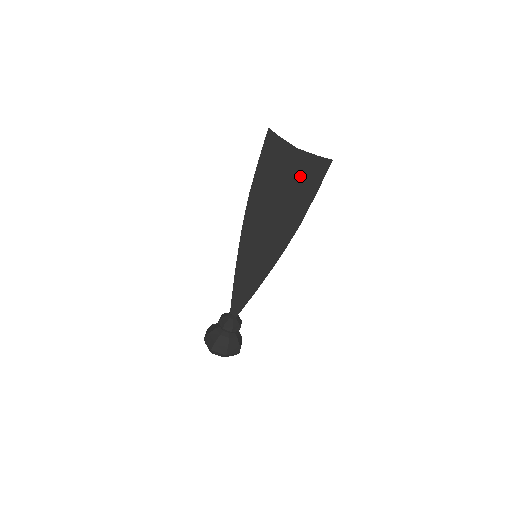
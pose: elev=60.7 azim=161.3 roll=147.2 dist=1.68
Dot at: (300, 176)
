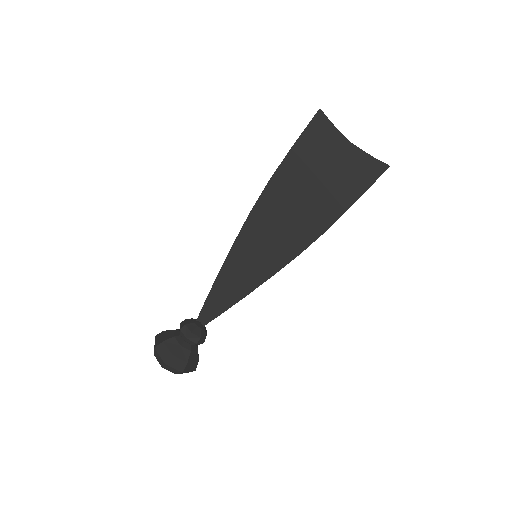
Dot at: (344, 174)
